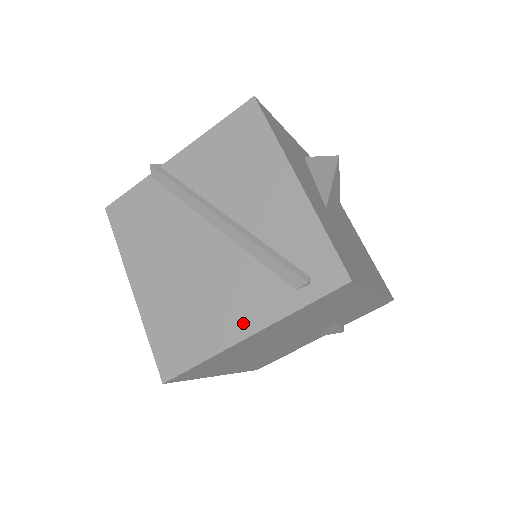
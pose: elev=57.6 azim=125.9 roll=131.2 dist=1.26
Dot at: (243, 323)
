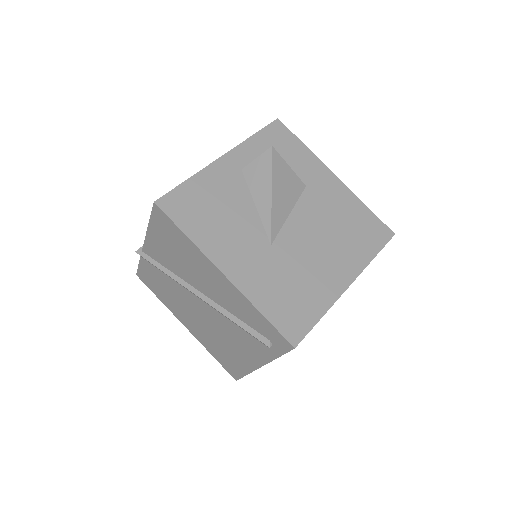
Dot at: (252, 359)
